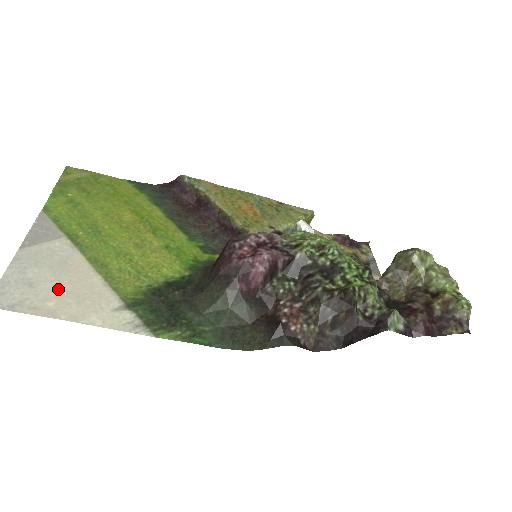
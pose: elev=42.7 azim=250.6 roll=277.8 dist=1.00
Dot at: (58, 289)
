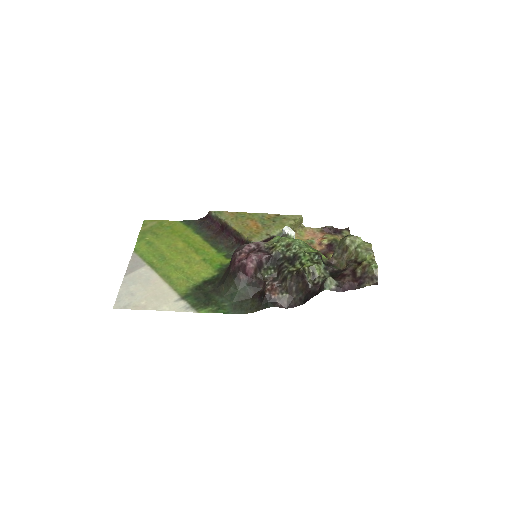
Dot at: (146, 295)
